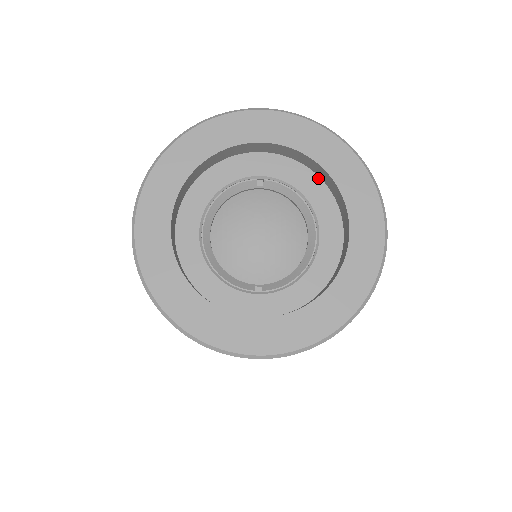
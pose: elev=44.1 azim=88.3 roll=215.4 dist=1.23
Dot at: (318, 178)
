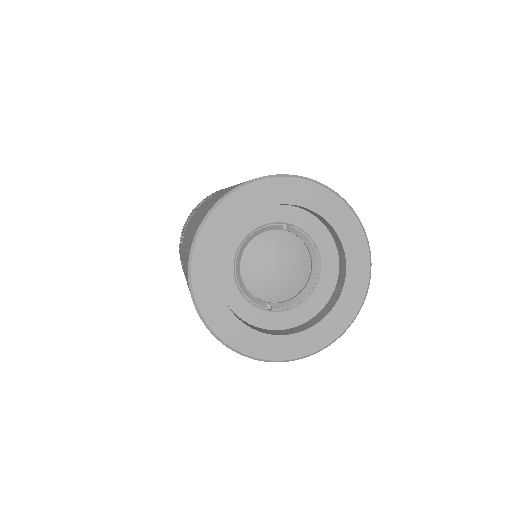
Dot at: (328, 232)
